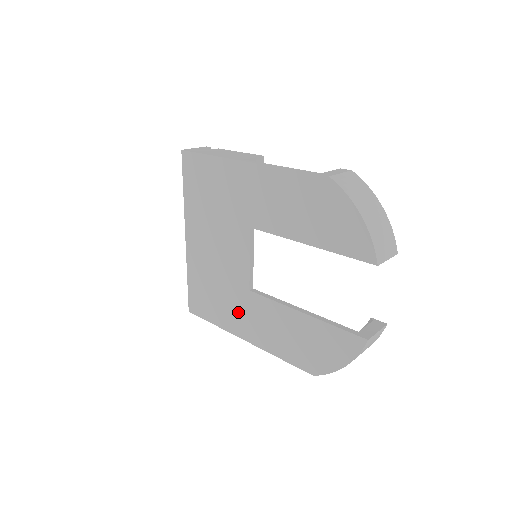
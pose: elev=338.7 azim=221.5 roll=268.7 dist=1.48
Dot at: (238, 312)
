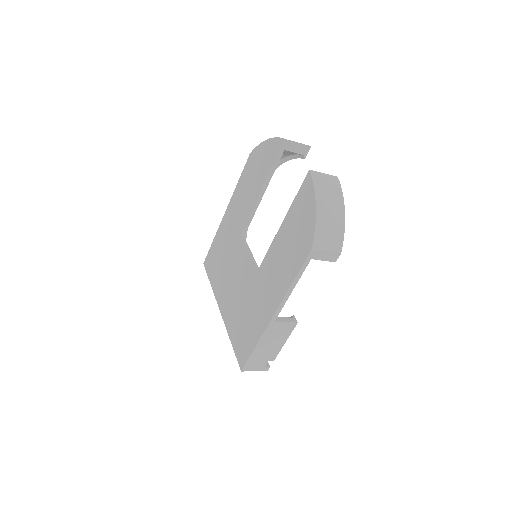
Dot at: (260, 301)
